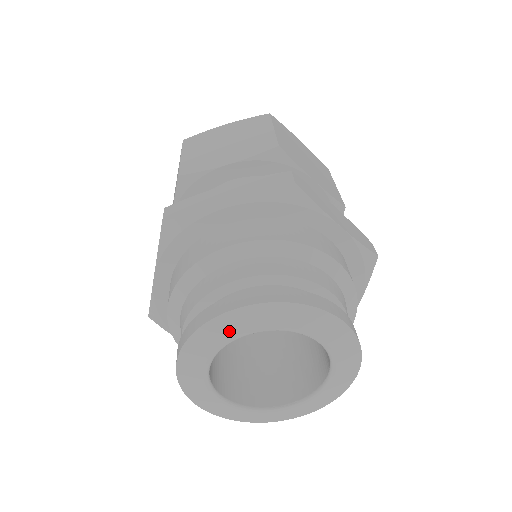
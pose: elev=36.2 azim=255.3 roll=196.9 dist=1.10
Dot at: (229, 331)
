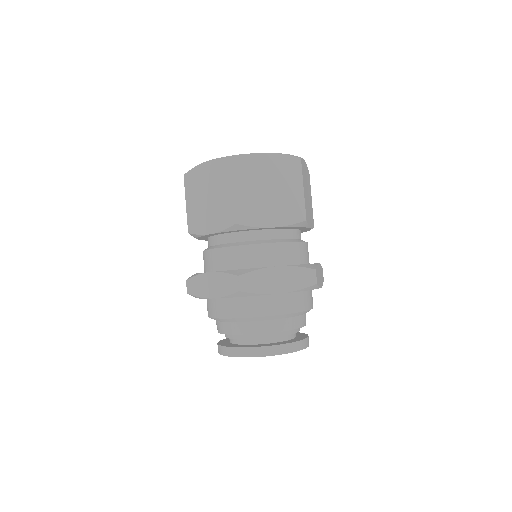
Dot at: occluded
